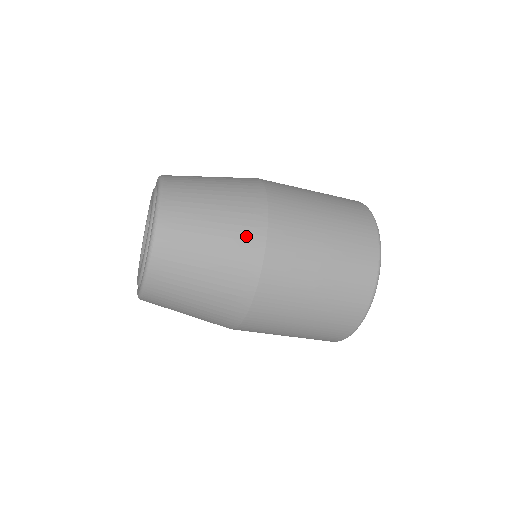
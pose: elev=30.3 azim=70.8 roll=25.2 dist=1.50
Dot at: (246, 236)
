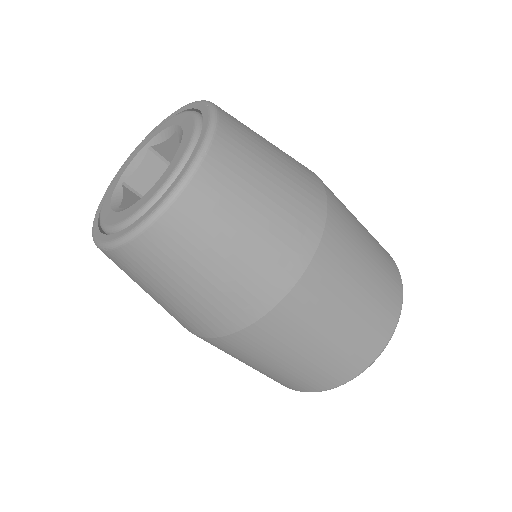
Dot at: (288, 251)
